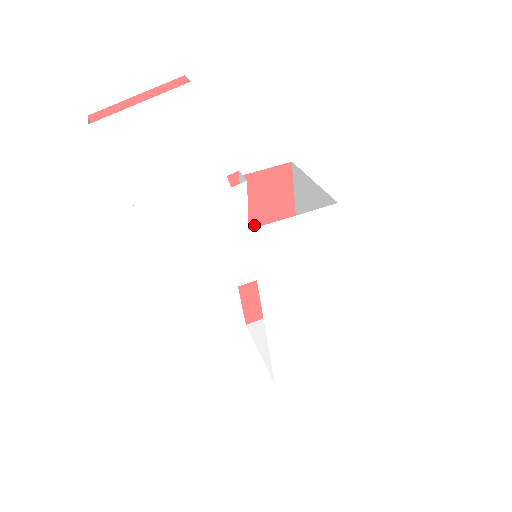
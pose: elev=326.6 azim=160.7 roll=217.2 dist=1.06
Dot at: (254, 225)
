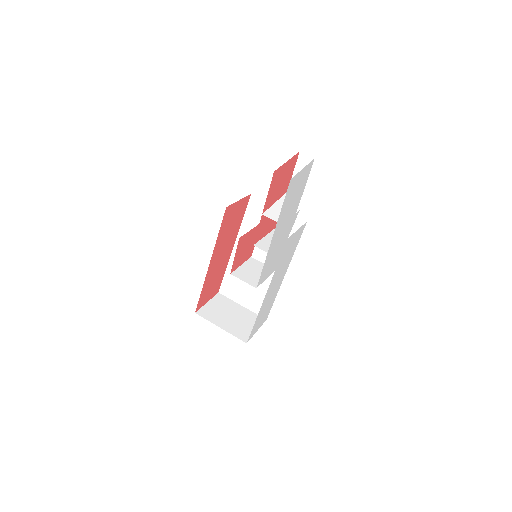
Dot at: (226, 236)
